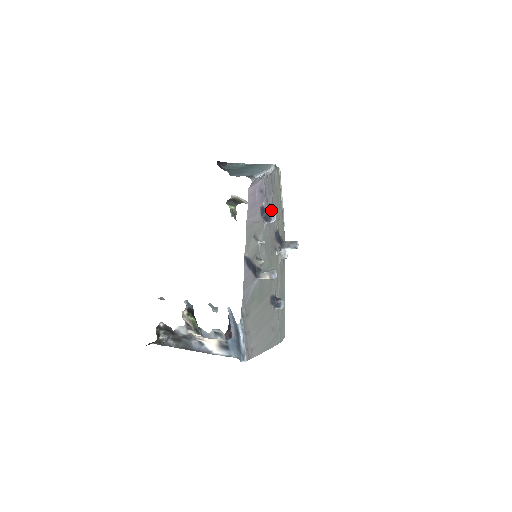
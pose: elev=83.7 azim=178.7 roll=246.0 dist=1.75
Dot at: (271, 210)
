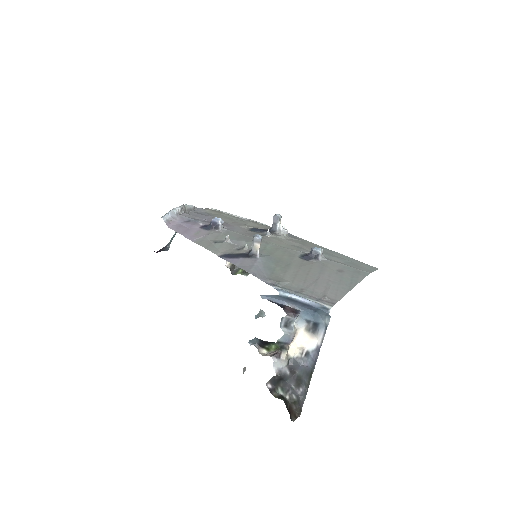
Dot at: occluded
